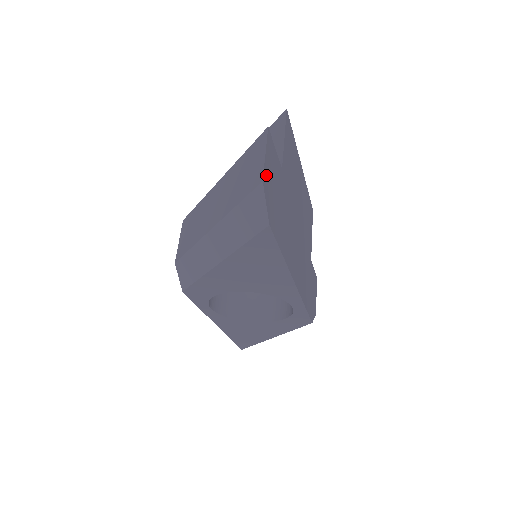
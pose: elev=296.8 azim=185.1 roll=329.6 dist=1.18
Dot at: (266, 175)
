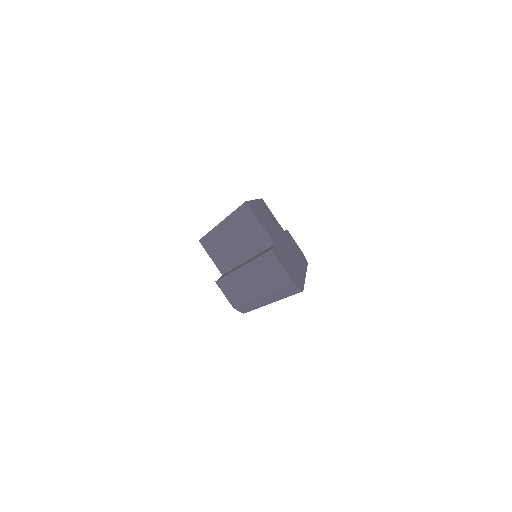
Dot at: (289, 275)
